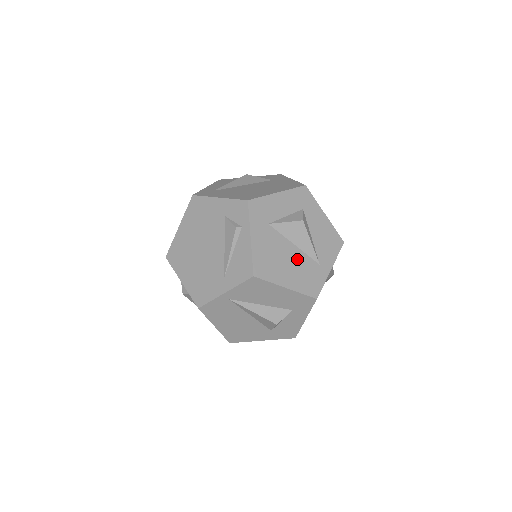
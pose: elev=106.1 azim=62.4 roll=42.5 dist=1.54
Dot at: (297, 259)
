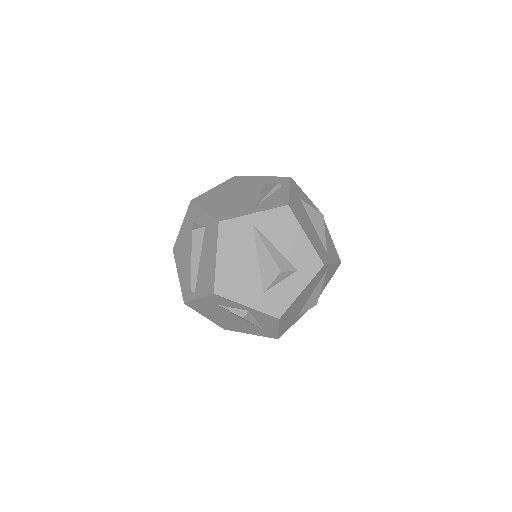
Dot at: (314, 232)
